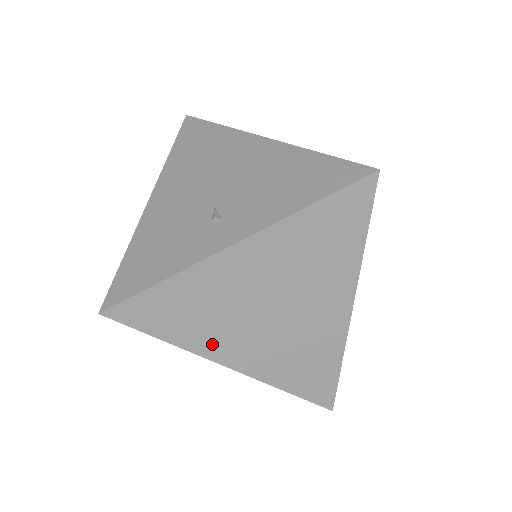
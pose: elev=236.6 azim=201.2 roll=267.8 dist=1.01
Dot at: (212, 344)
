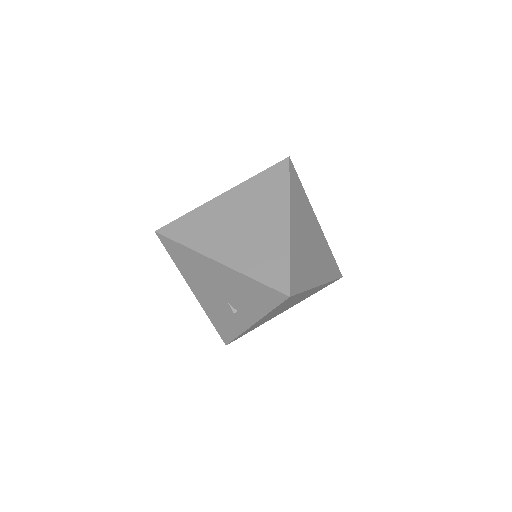
Dot at: occluded
